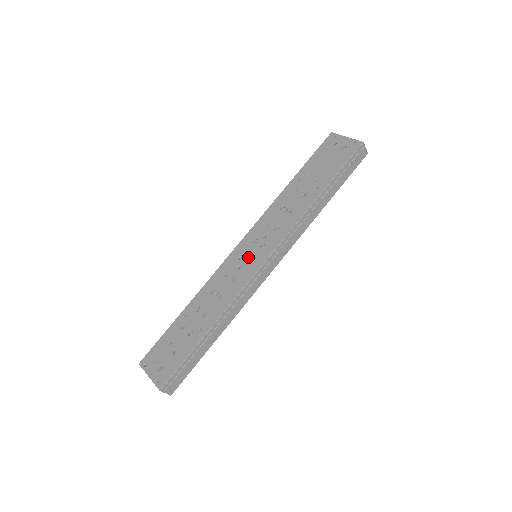
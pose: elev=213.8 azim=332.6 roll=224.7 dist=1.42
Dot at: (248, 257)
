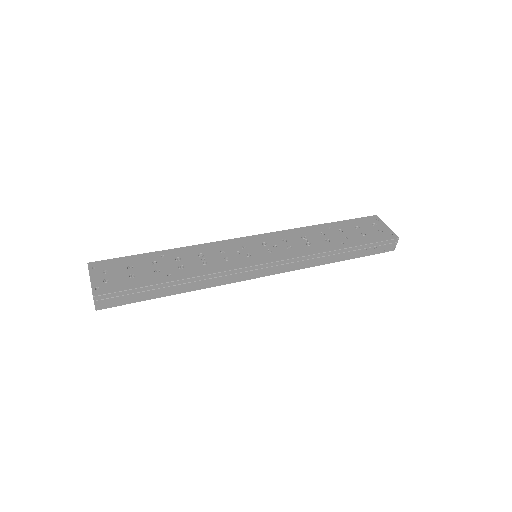
Dot at: (251, 251)
